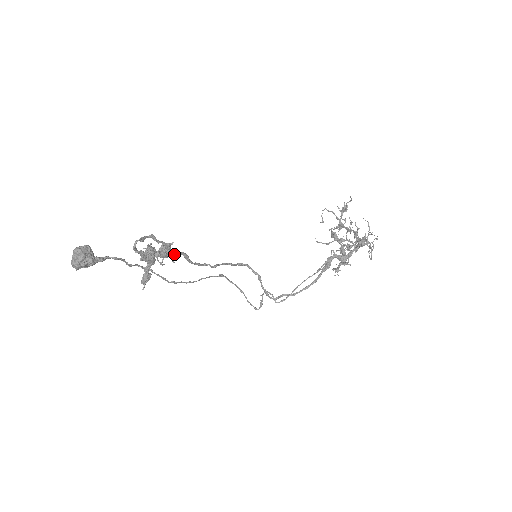
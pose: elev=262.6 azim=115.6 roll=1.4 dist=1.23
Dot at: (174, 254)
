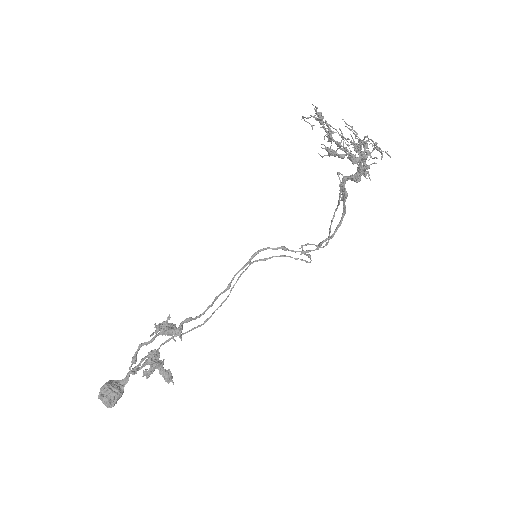
Dot at: (176, 330)
